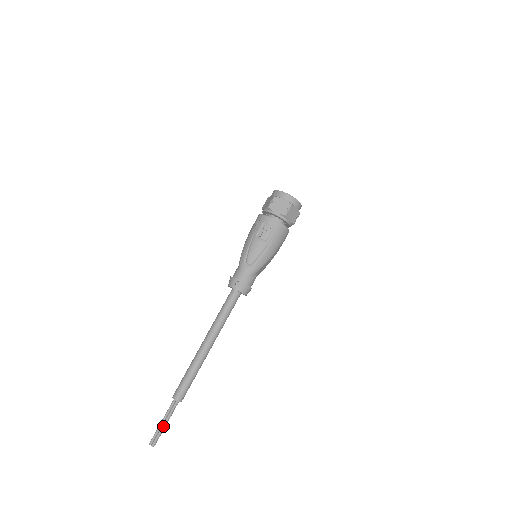
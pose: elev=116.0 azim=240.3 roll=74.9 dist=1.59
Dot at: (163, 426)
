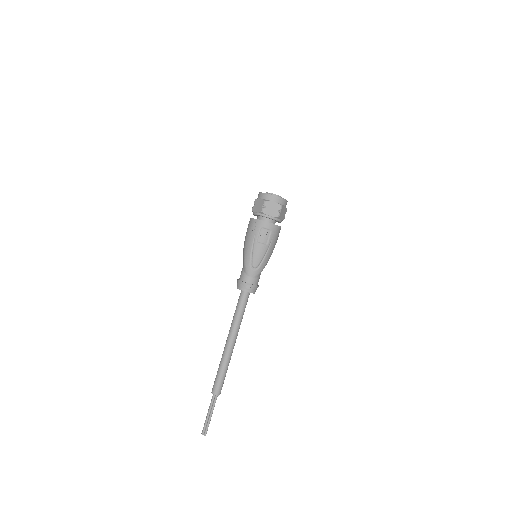
Dot at: (210, 418)
